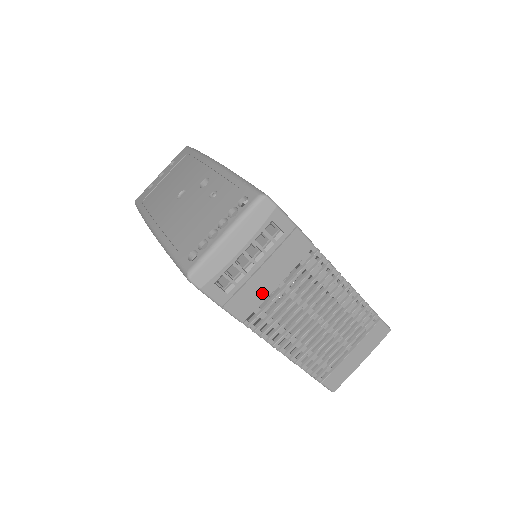
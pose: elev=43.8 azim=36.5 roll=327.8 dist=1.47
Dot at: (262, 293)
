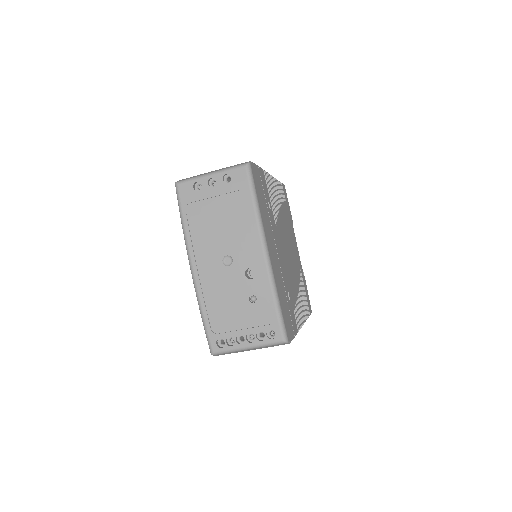
Dot at: occluded
